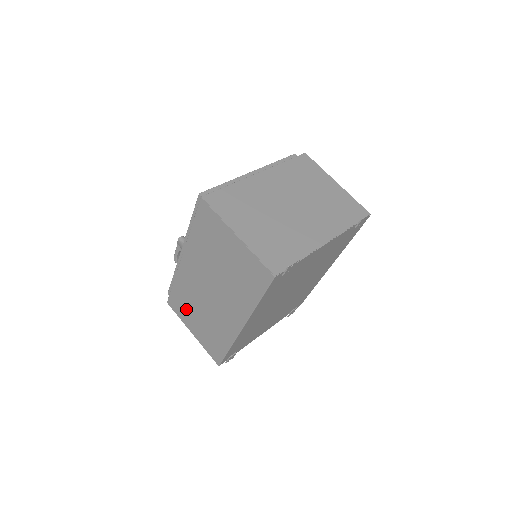
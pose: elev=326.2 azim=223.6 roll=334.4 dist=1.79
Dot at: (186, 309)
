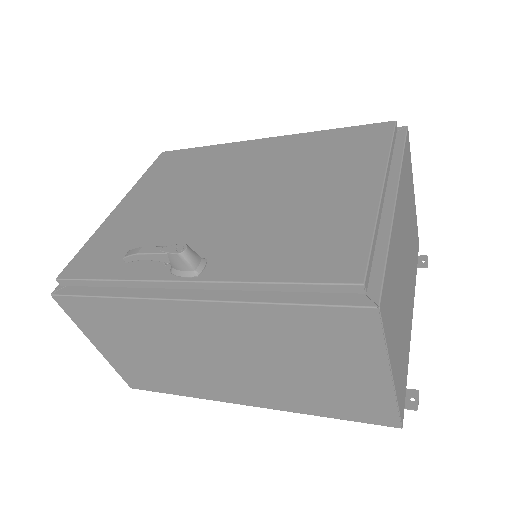
Dot at: (112, 330)
